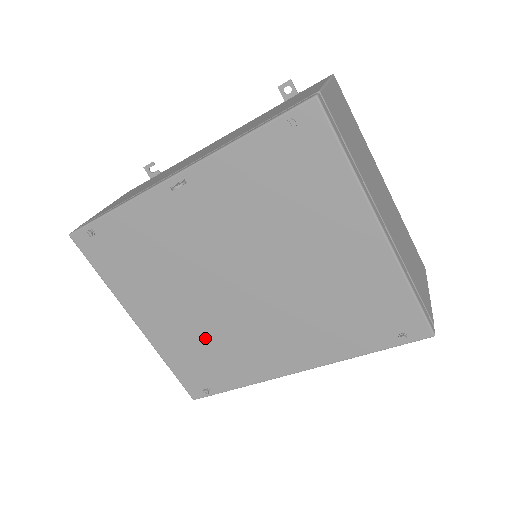
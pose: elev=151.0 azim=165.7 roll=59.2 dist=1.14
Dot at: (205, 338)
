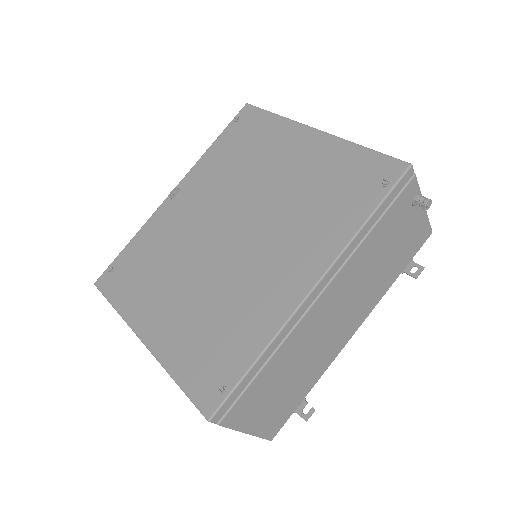
Dot at: (209, 311)
